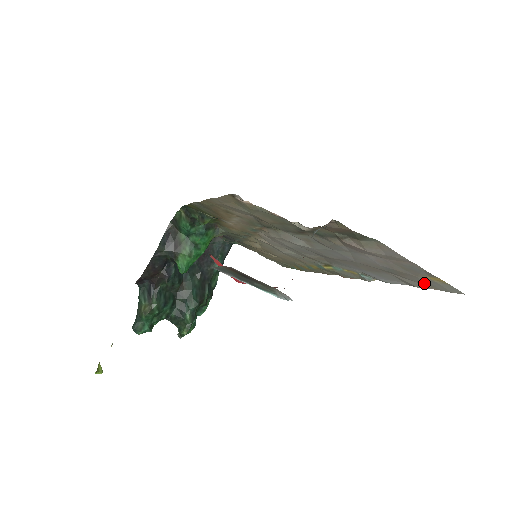
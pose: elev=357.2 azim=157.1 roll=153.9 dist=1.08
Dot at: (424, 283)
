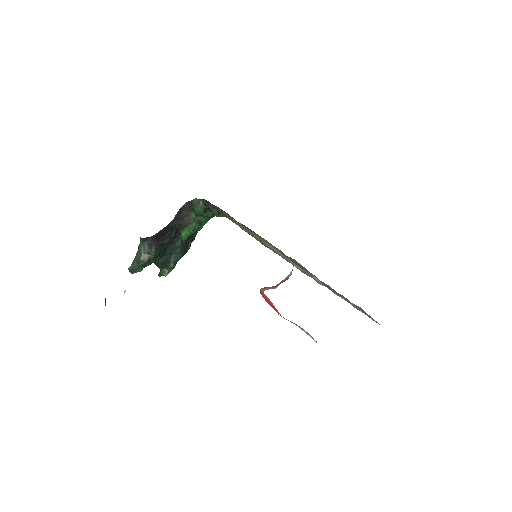
Dot at: occluded
